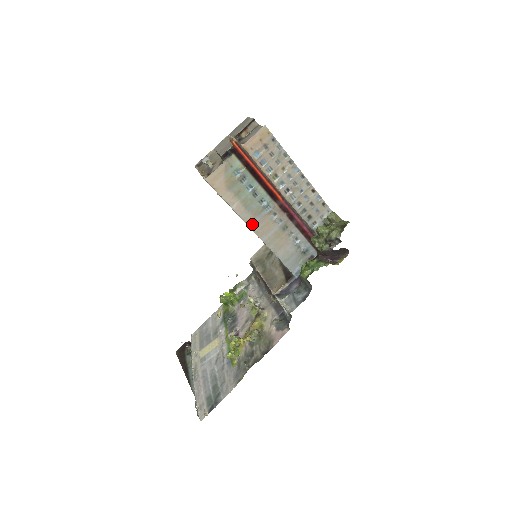
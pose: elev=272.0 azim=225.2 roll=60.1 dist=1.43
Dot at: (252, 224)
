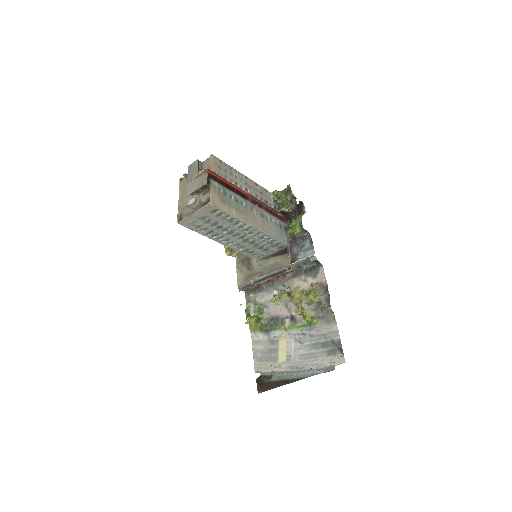
Dot at: (248, 221)
